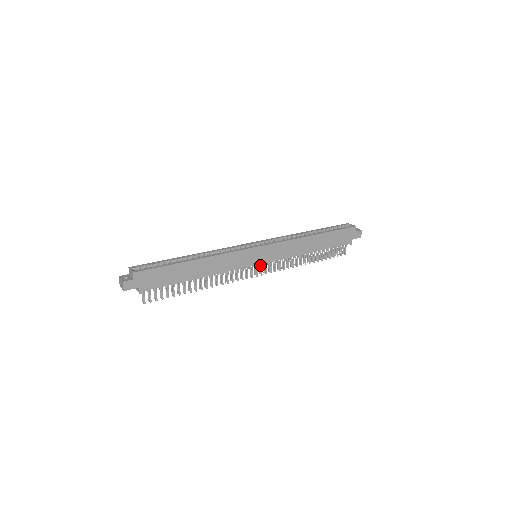
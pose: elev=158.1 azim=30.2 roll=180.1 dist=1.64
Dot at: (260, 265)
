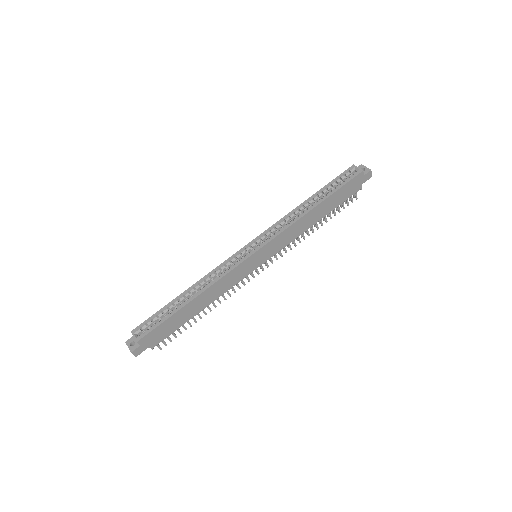
Dot at: occluded
